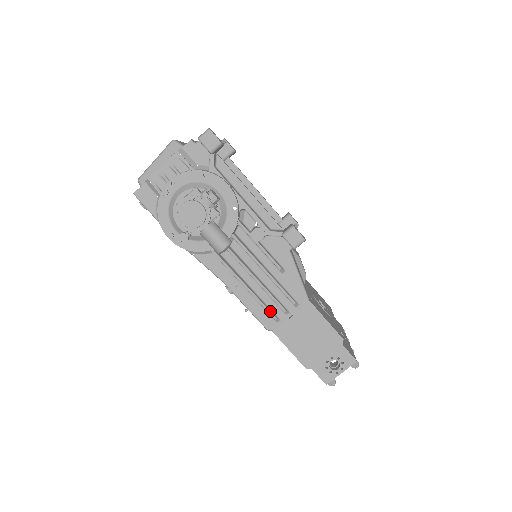
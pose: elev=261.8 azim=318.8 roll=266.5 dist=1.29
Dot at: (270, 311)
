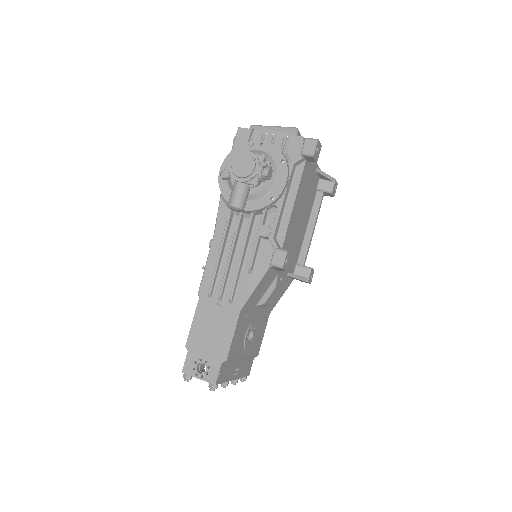
Dot at: (213, 284)
